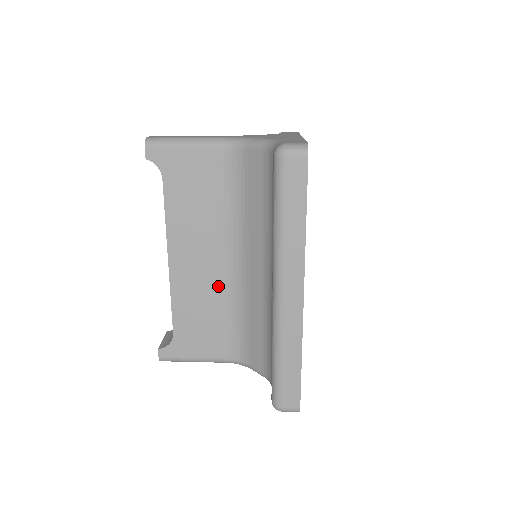
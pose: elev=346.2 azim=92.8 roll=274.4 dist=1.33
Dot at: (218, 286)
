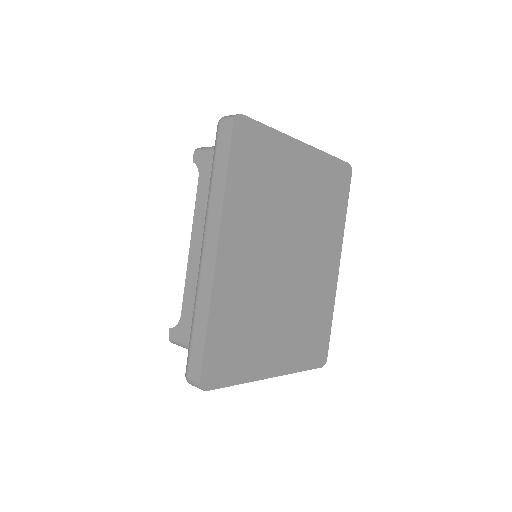
Dot at: occluded
